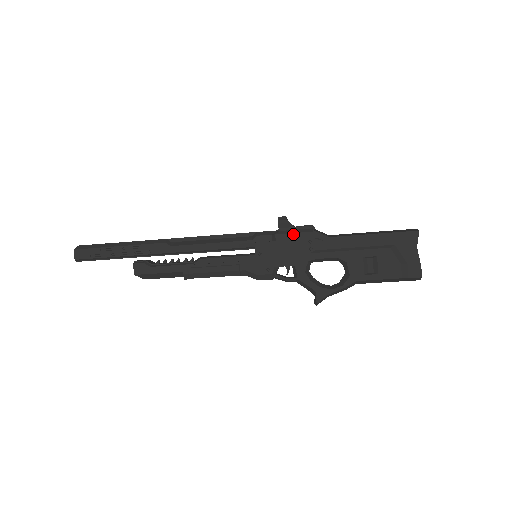
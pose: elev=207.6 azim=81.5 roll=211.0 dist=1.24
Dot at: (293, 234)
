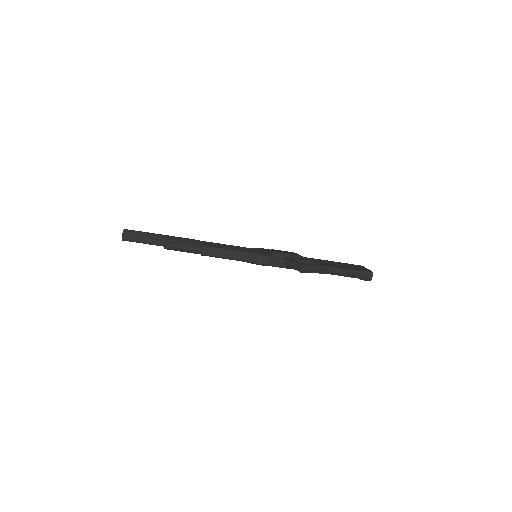
Dot at: (283, 251)
